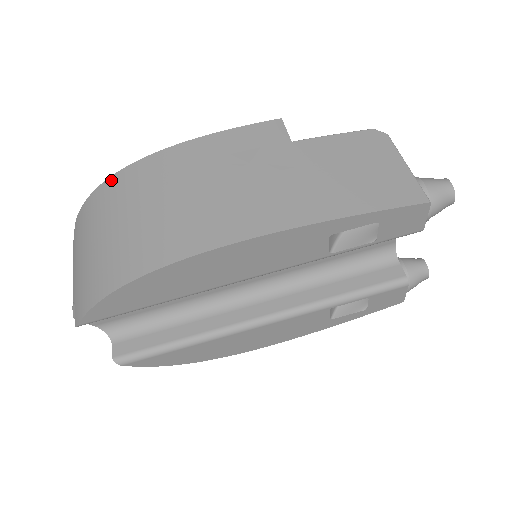
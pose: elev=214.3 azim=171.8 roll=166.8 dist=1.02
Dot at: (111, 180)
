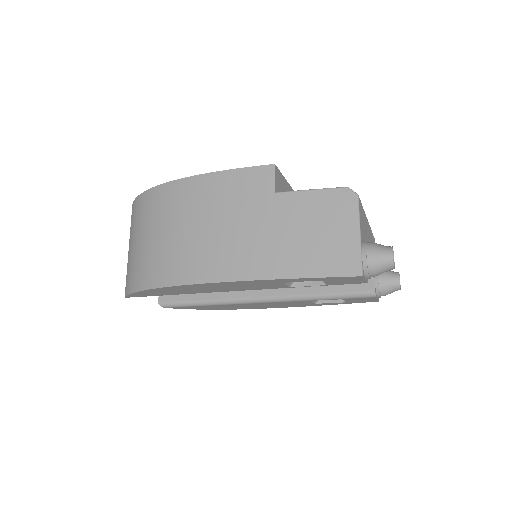
Dot at: (149, 193)
